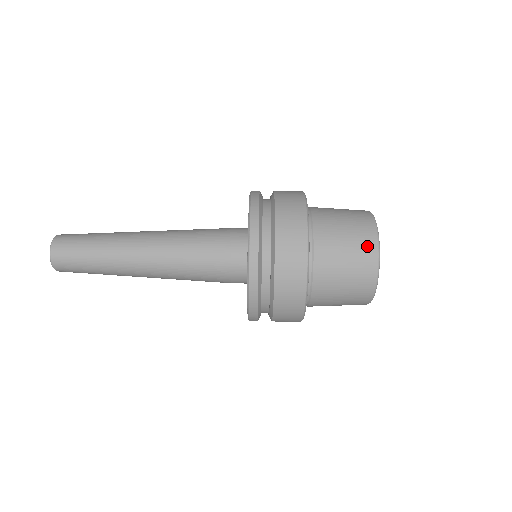
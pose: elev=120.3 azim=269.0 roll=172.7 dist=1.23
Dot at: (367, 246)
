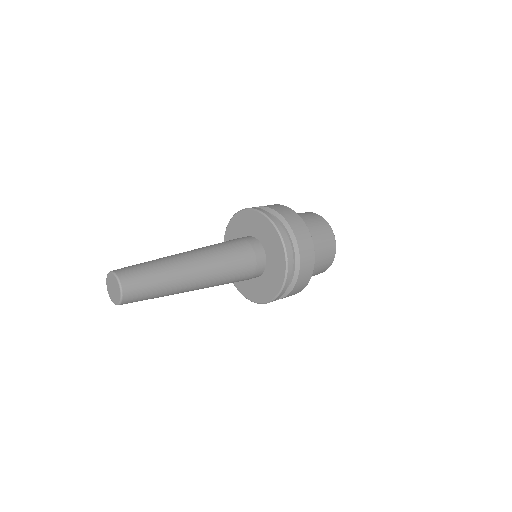
Dot at: (323, 223)
